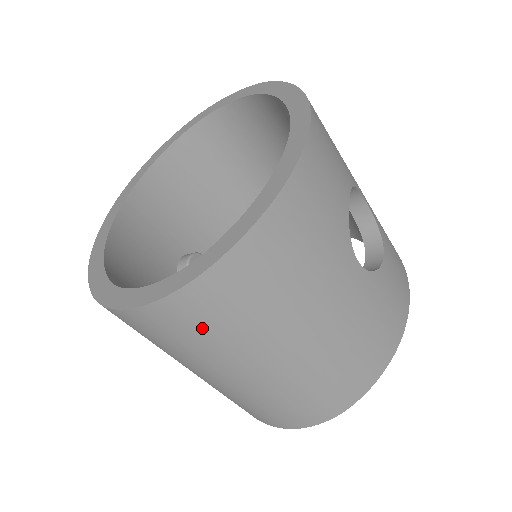
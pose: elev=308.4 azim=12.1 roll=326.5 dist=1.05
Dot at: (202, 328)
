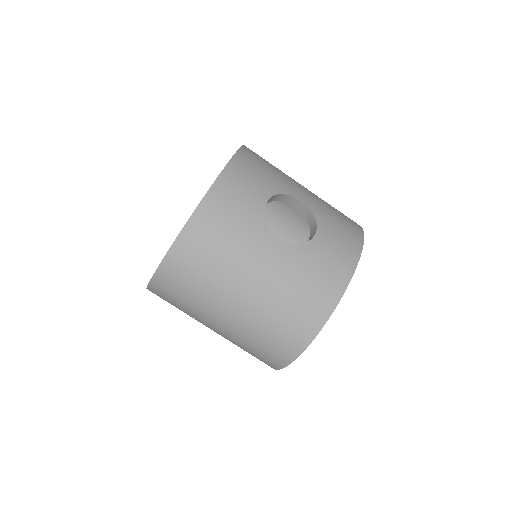
Dot at: (181, 289)
